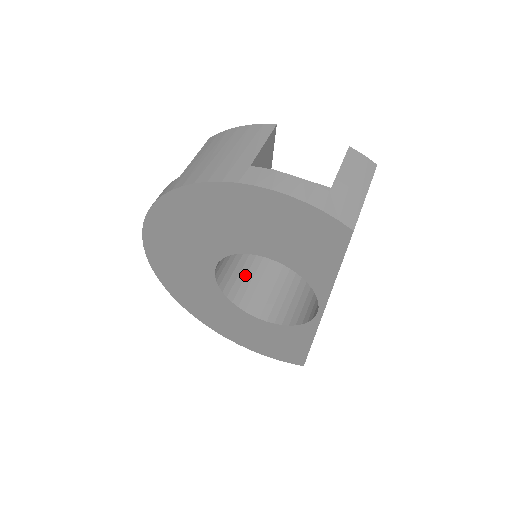
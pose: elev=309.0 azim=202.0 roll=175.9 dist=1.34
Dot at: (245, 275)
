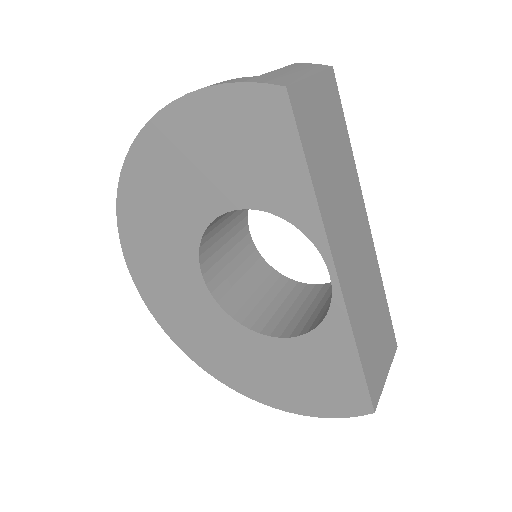
Dot at: (260, 298)
